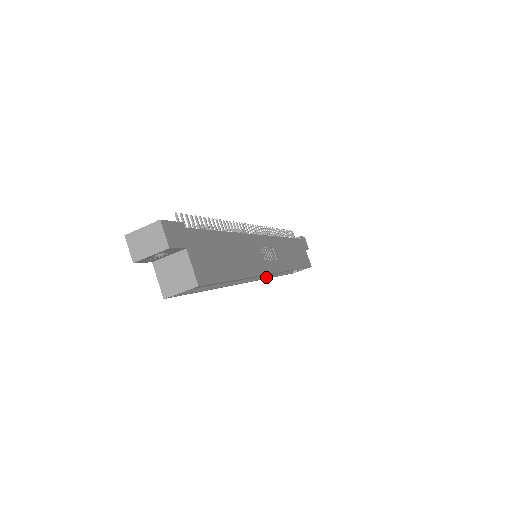
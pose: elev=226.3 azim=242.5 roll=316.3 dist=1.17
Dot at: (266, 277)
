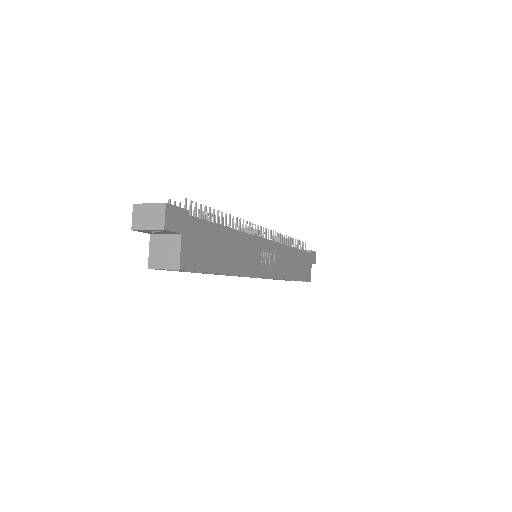
Dot at: occluded
